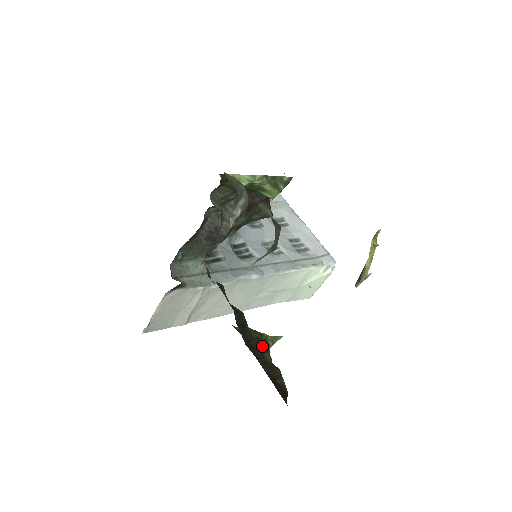
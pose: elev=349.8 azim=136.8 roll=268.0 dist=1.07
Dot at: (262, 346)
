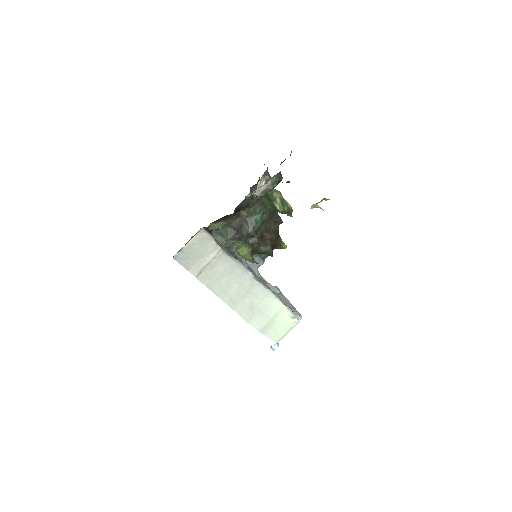
Dot at: (249, 243)
